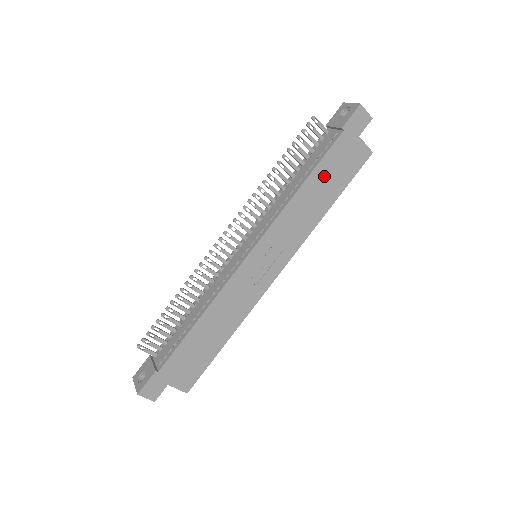
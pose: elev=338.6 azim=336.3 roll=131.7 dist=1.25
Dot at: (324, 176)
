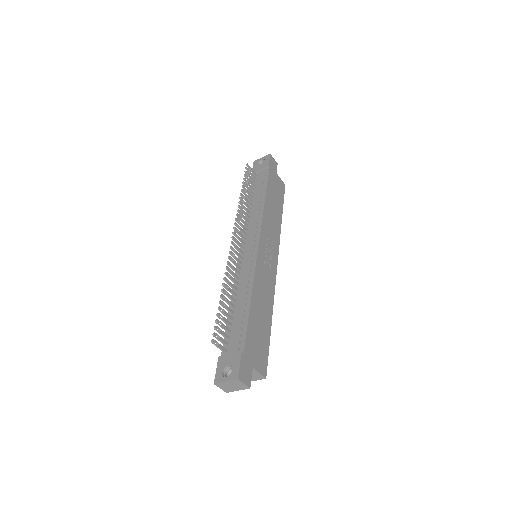
Dot at: (272, 195)
